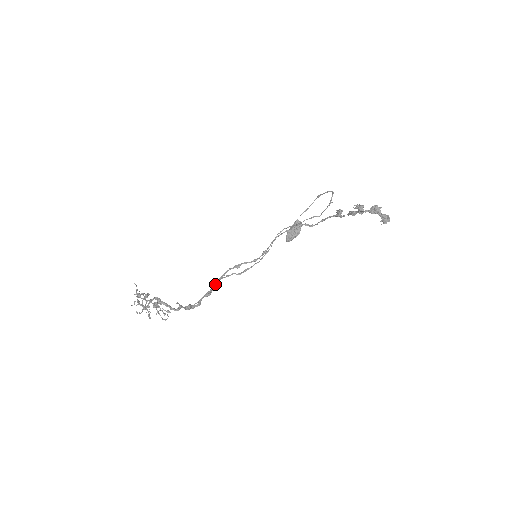
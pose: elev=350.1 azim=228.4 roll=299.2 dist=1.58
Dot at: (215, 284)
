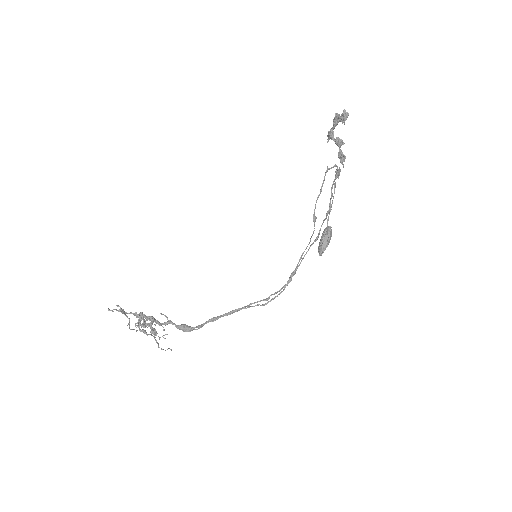
Dot at: (228, 312)
